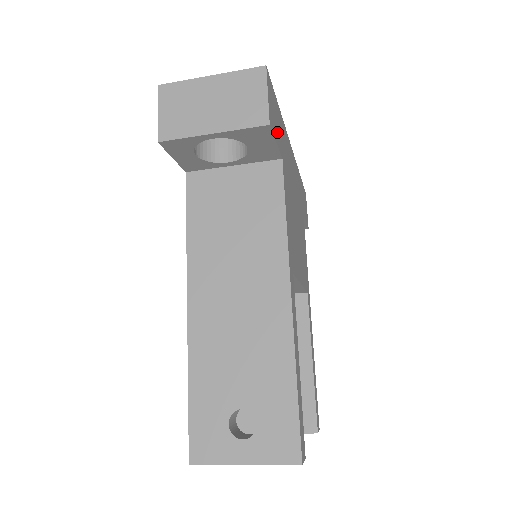
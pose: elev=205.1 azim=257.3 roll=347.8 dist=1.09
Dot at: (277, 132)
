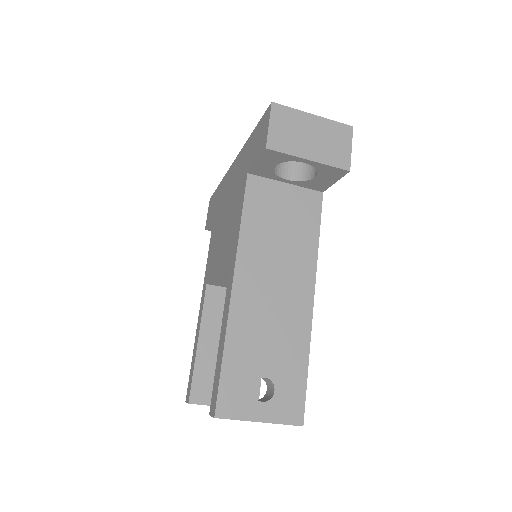
Dot at: occluded
